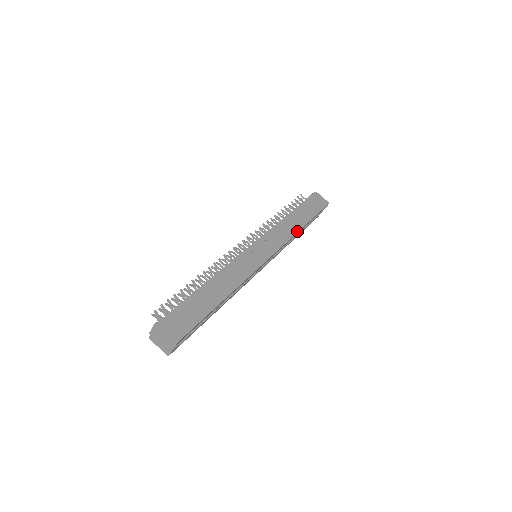
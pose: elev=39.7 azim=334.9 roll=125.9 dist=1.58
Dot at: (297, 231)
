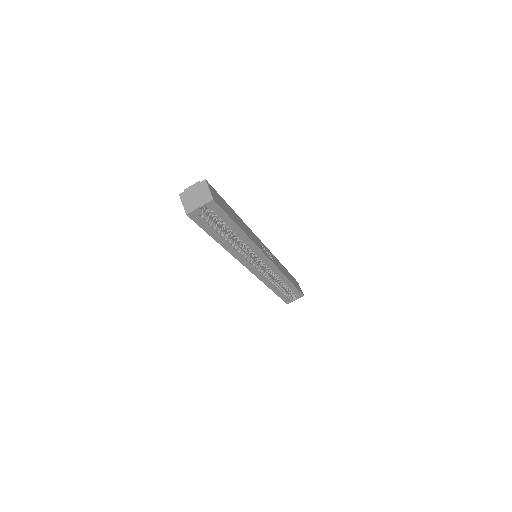
Dot at: (286, 276)
